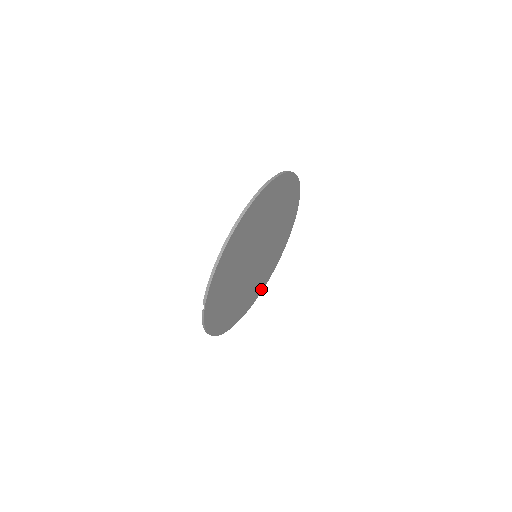
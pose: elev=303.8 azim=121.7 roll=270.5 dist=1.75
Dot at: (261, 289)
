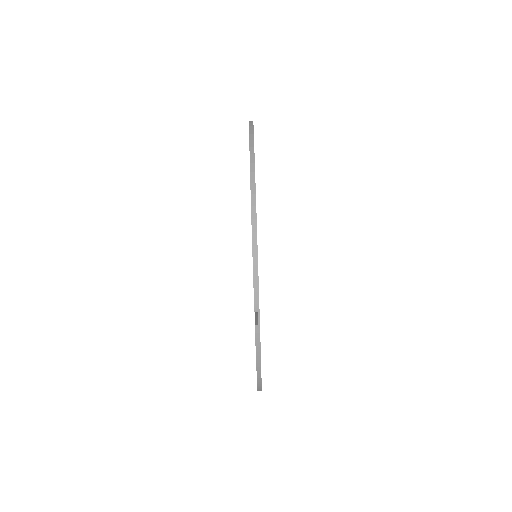
Dot at: occluded
